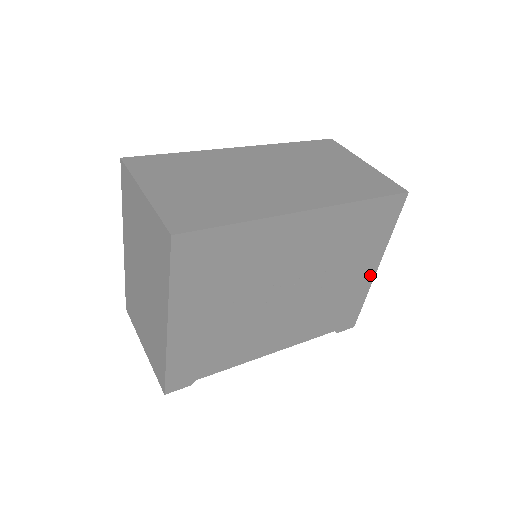
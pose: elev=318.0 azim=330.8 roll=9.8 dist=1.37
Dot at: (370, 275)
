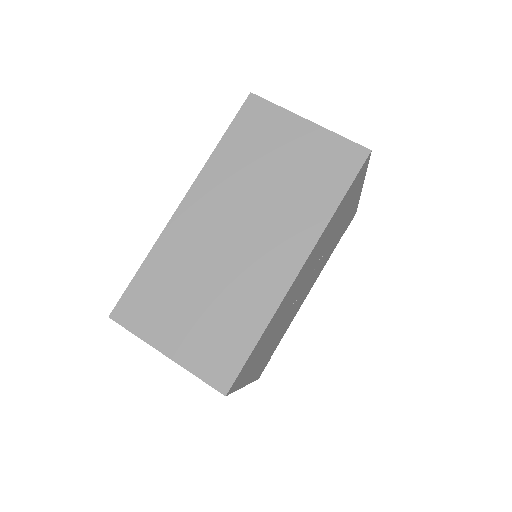
Dot at: (358, 197)
